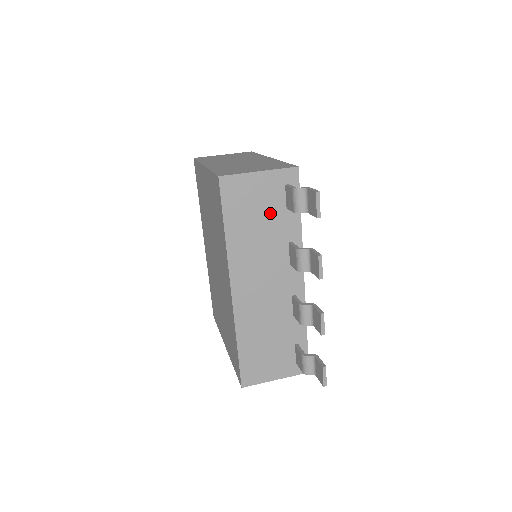
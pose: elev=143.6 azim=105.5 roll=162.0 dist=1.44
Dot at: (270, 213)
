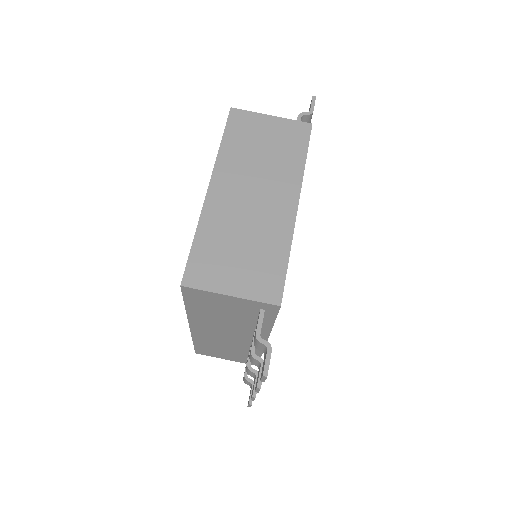
Dot at: (238, 314)
